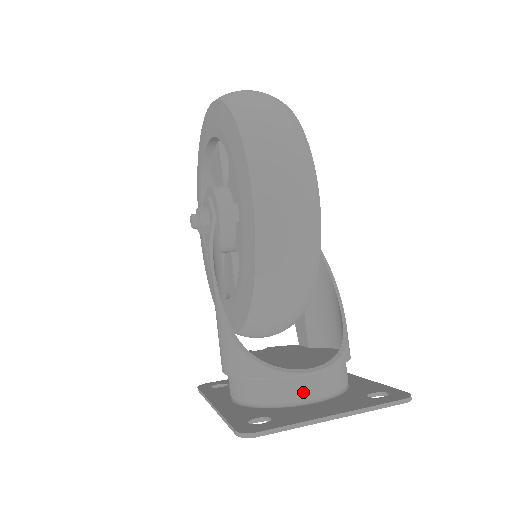
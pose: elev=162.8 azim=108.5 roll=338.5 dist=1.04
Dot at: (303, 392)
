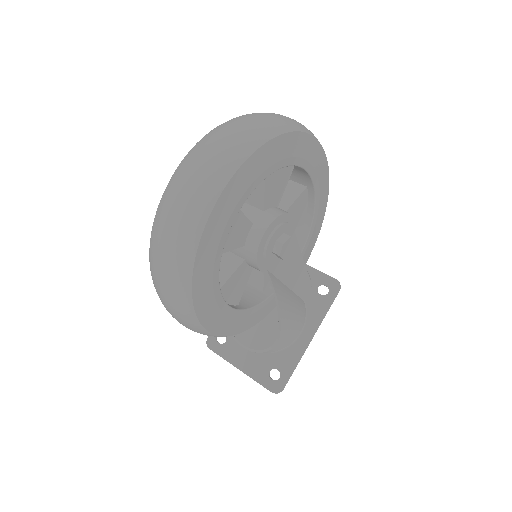
Dot at: occluded
